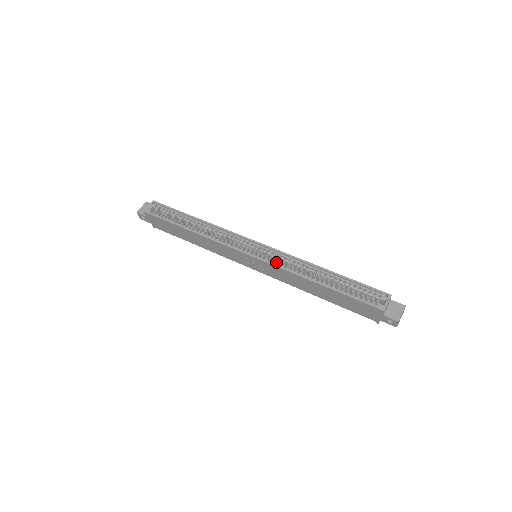
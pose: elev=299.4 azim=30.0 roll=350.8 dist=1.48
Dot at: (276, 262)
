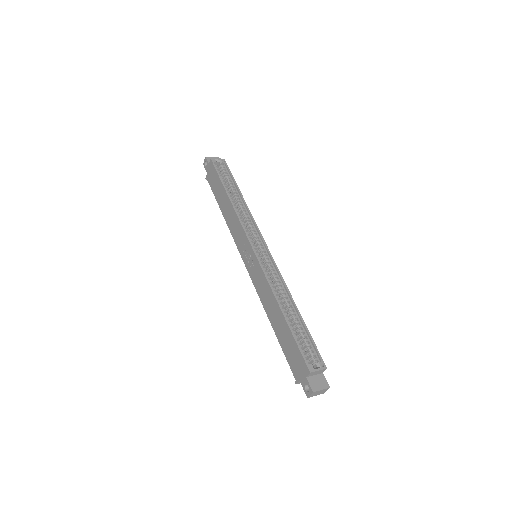
Dot at: (266, 270)
